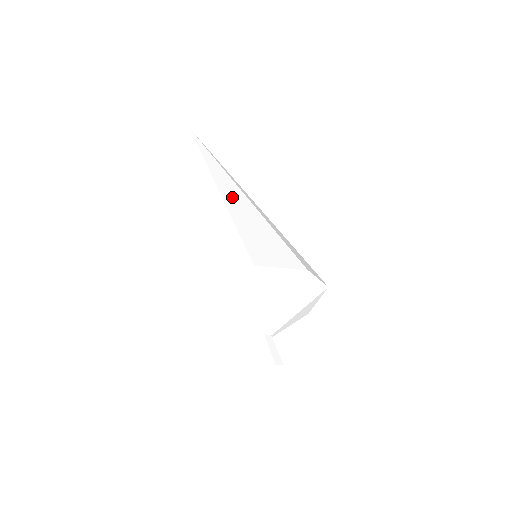
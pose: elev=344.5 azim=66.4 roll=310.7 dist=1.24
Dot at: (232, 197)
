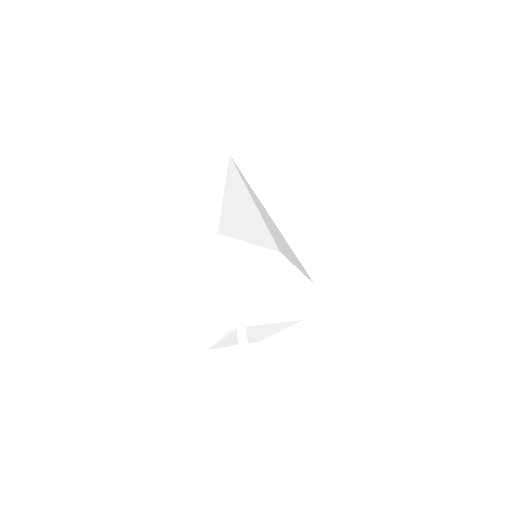
Dot at: (235, 196)
